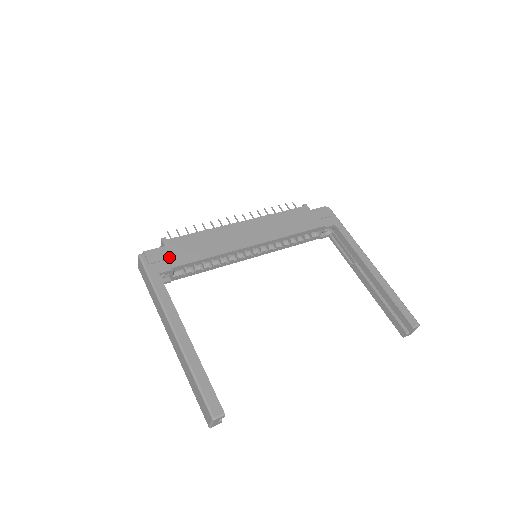
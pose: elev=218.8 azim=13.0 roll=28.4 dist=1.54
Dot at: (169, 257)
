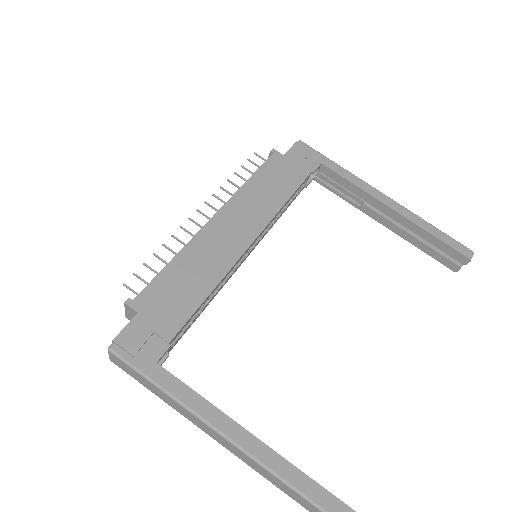
Dot at: (154, 328)
